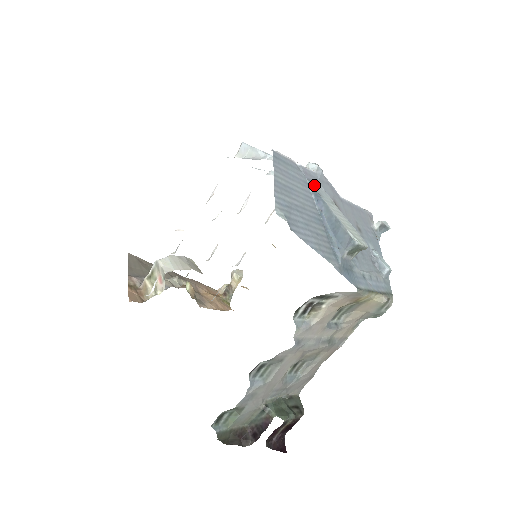
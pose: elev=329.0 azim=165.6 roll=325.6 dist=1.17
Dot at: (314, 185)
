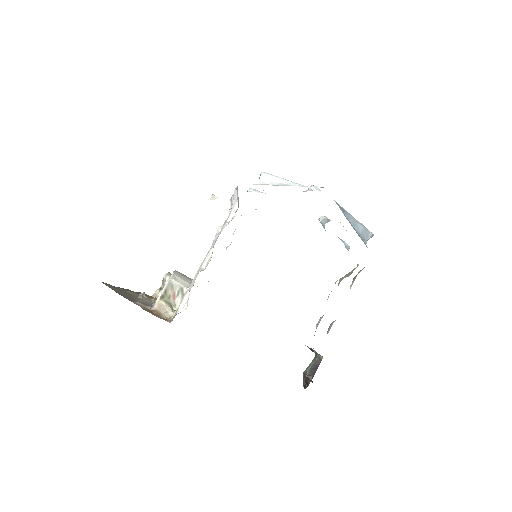
Dot at: occluded
